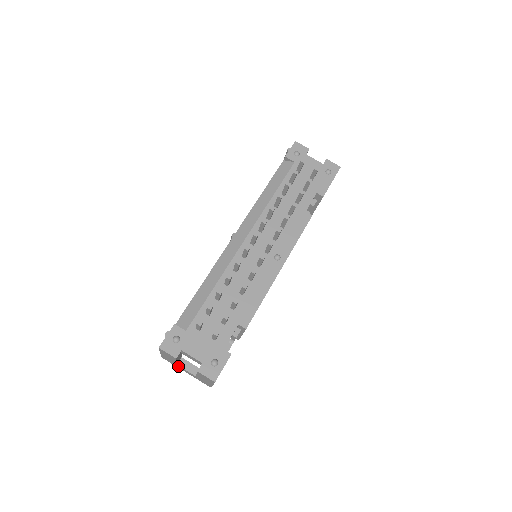
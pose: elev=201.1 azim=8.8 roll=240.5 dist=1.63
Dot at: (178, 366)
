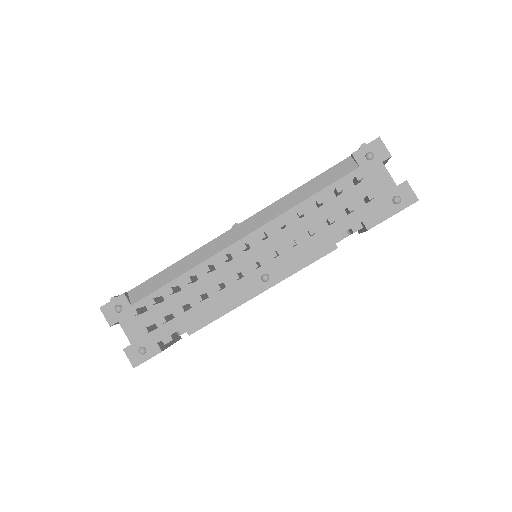
Dot at: occluded
